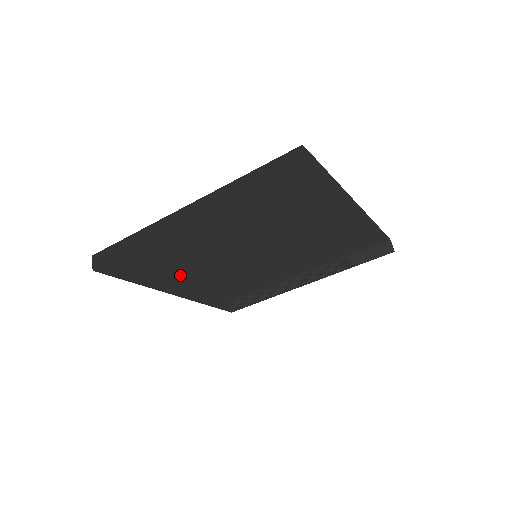
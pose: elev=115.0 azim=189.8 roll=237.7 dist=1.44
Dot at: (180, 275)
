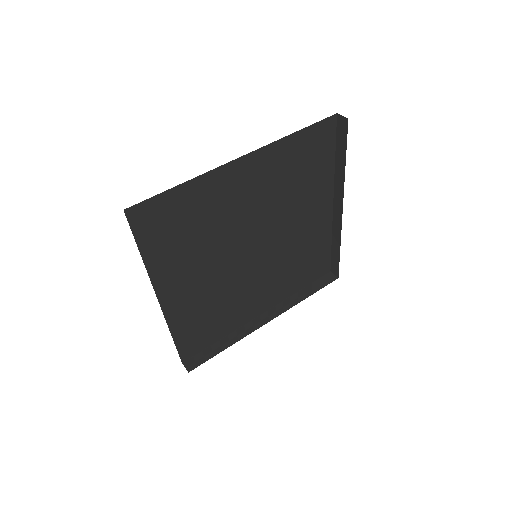
Dot at: occluded
